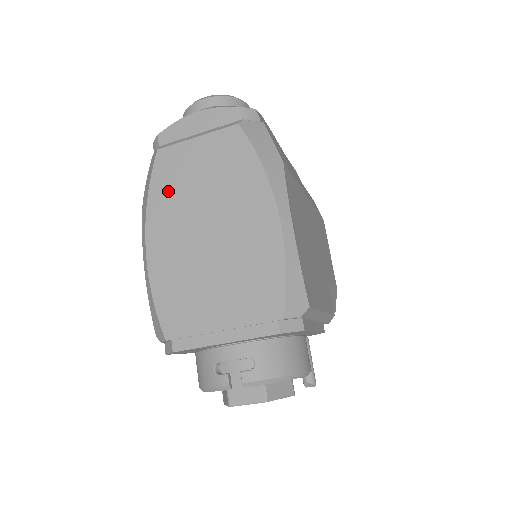
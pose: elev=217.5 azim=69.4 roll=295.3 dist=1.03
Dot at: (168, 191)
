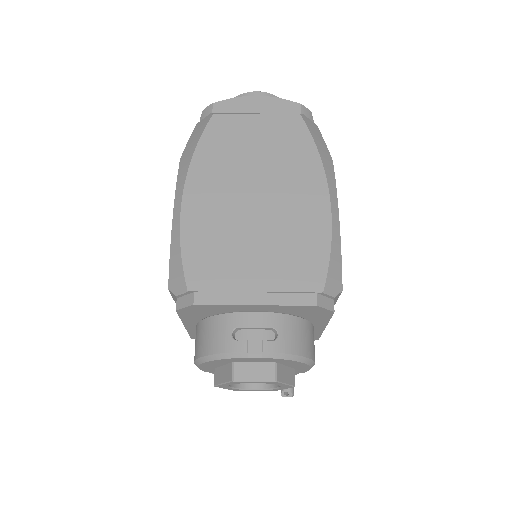
Dot at: (218, 152)
